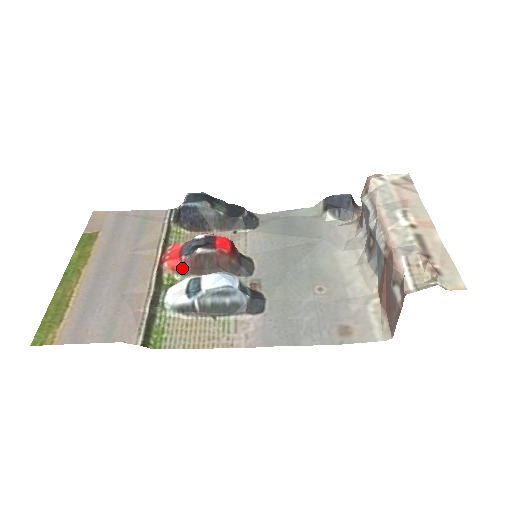
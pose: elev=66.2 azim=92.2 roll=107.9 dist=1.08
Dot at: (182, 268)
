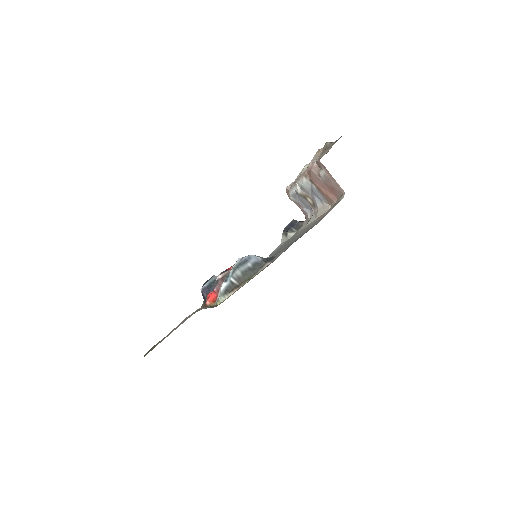
Dot at: occluded
